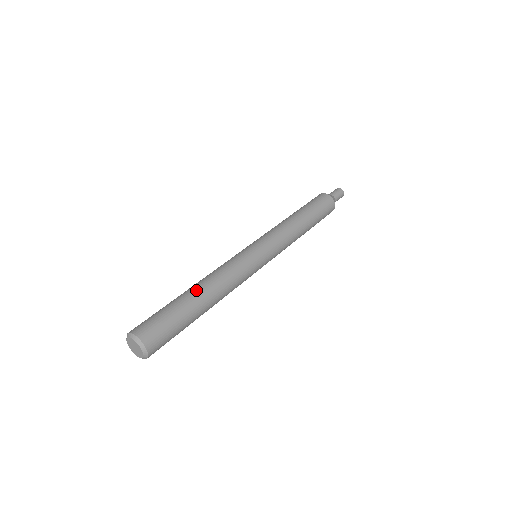
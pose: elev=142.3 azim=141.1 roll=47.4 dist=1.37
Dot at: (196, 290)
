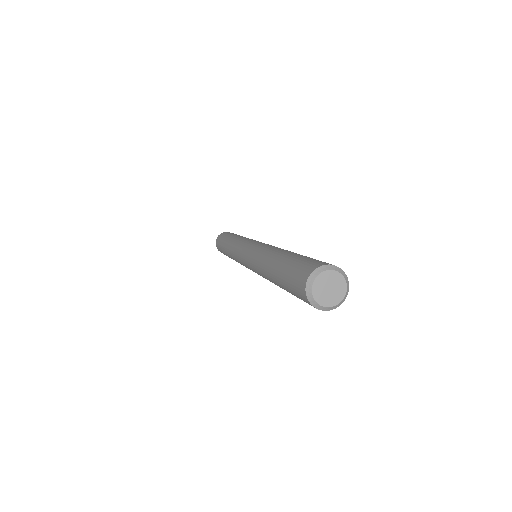
Dot at: (283, 252)
